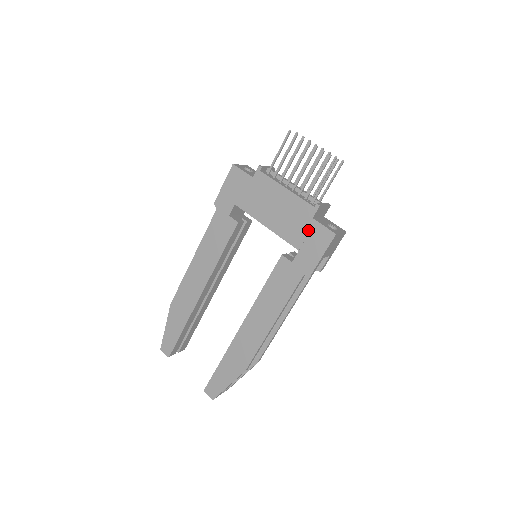
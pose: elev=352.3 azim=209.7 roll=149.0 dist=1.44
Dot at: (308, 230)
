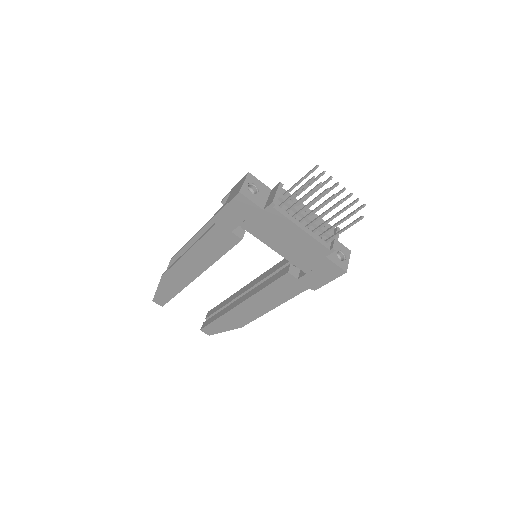
Dot at: (319, 263)
